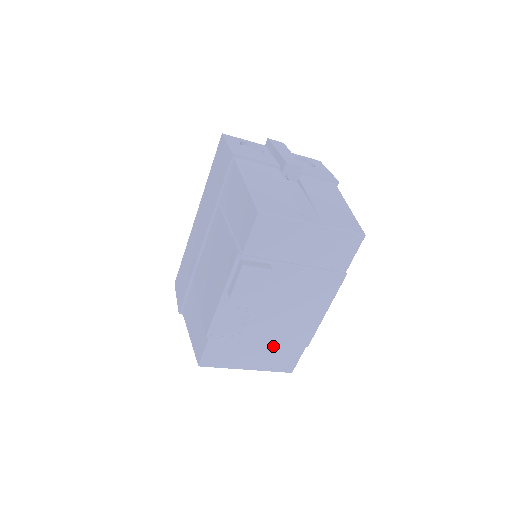
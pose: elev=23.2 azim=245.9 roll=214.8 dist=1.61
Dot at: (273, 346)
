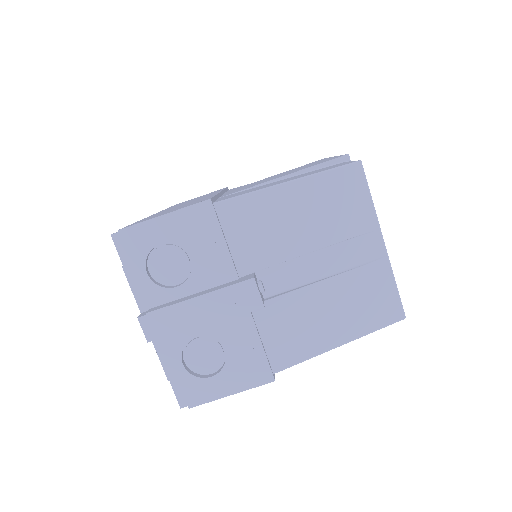
Dot at: occluded
